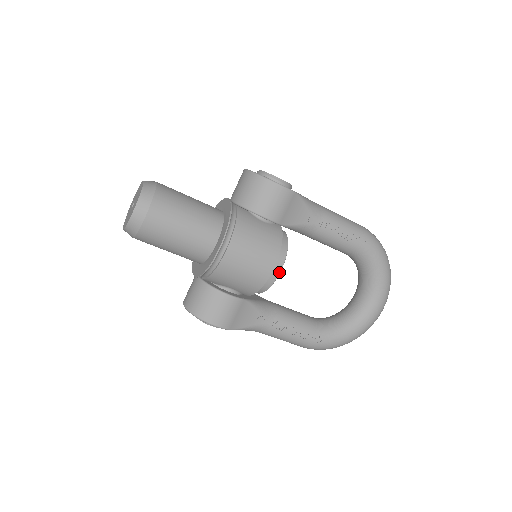
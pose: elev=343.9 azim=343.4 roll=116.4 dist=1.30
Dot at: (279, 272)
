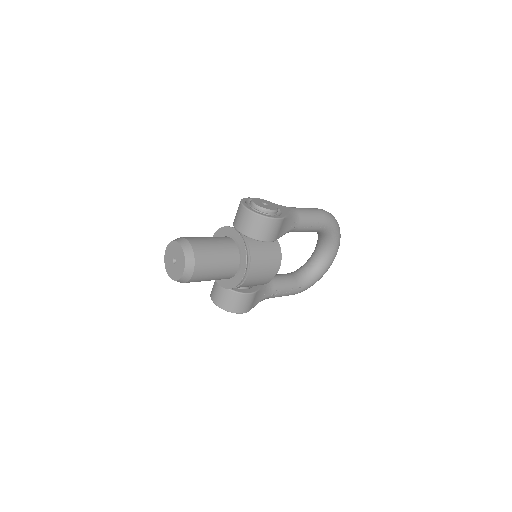
Dot at: occluded
